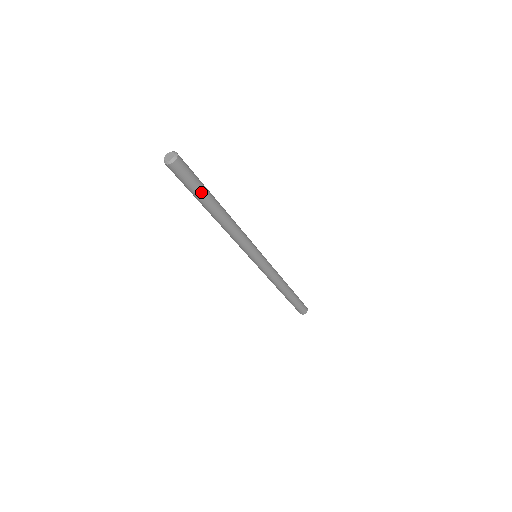
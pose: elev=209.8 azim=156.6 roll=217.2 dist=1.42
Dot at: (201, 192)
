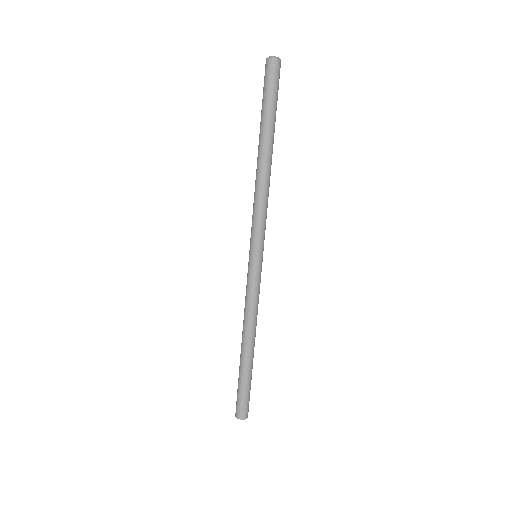
Dot at: (269, 112)
